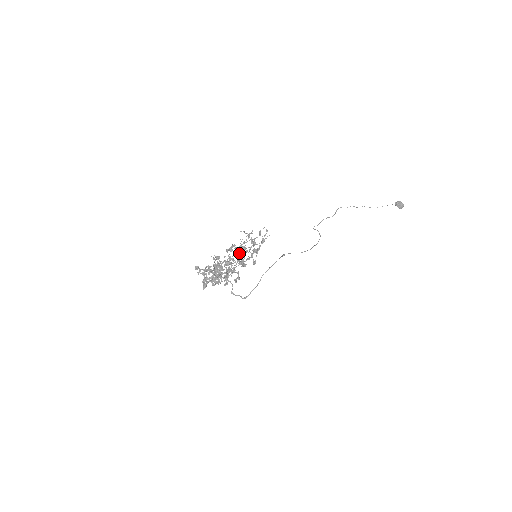
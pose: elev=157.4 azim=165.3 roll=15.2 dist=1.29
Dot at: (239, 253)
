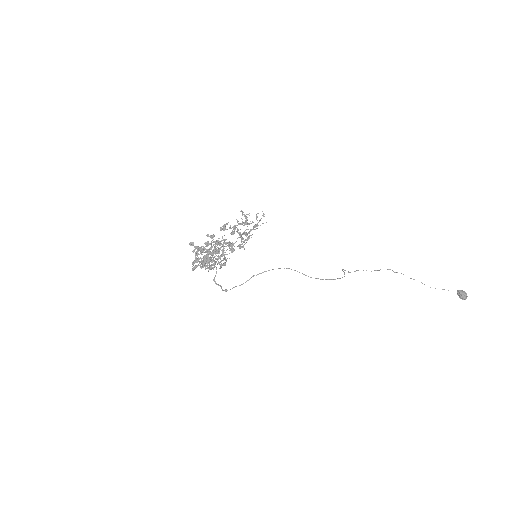
Dot at: (230, 233)
